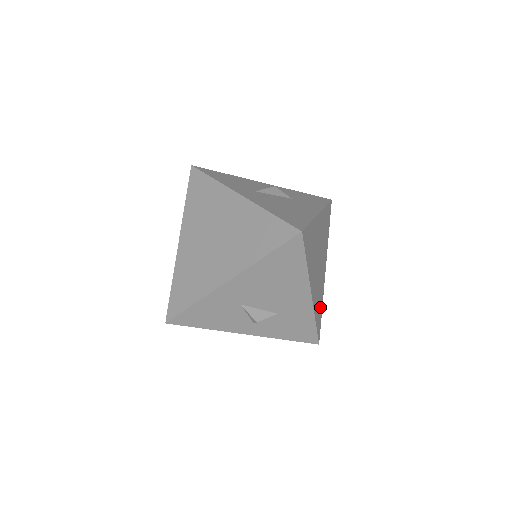
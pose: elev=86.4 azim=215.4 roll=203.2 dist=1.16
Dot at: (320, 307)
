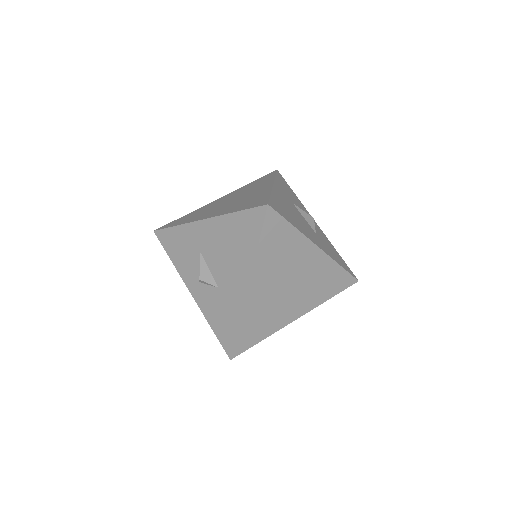
Dot at: (260, 331)
